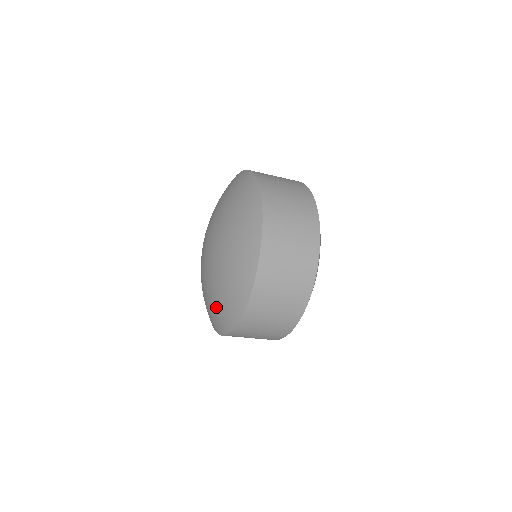
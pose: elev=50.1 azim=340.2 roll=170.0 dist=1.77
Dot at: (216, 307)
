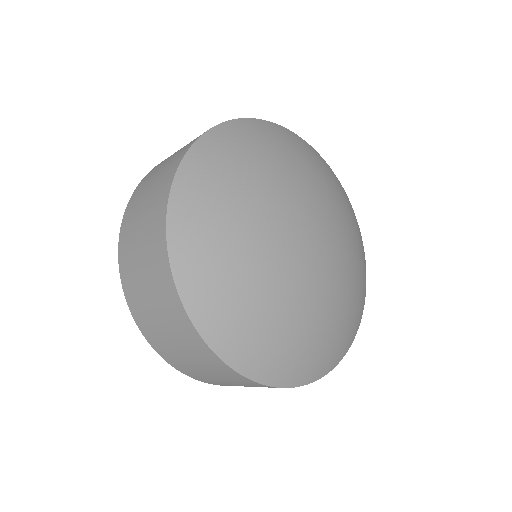
Dot at: occluded
